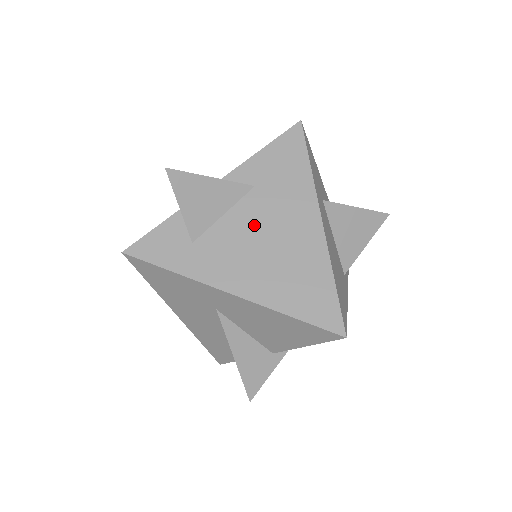
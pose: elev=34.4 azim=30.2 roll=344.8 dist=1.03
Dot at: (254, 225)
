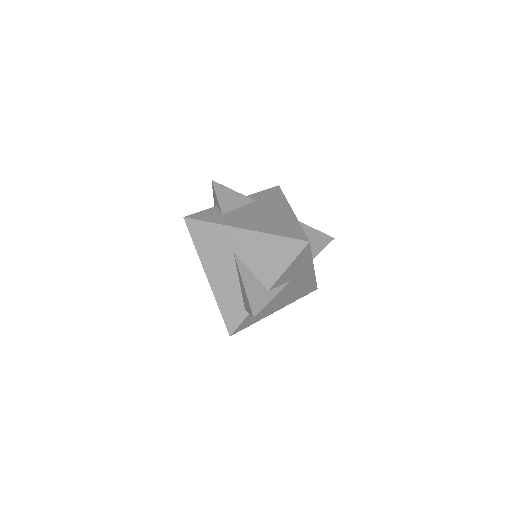
Dot at: (256, 211)
